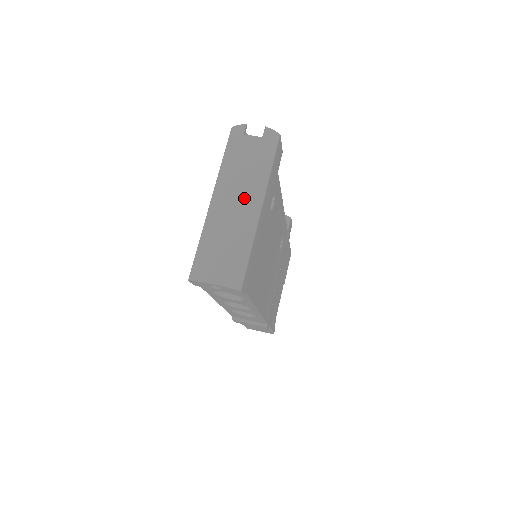
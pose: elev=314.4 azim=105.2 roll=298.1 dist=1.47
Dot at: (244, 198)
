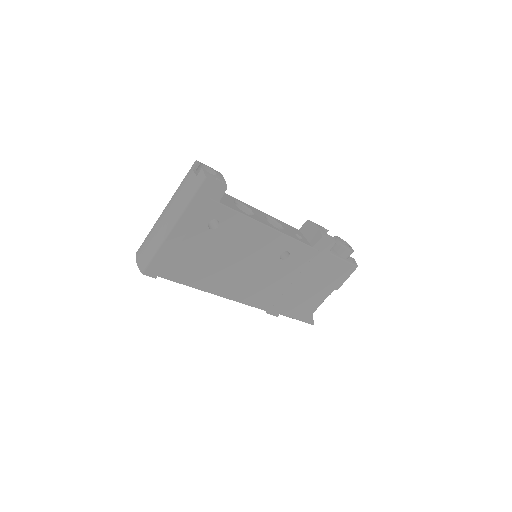
Dot at: (169, 216)
